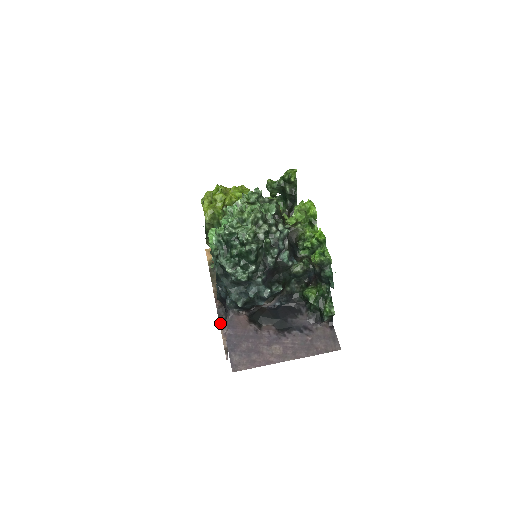
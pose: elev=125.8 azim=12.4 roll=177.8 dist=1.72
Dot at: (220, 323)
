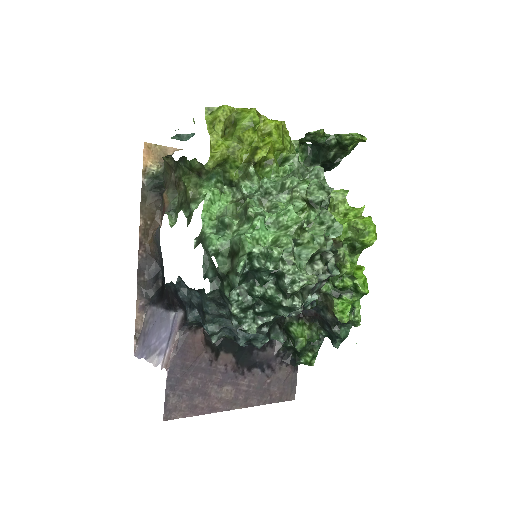
Dot at: (138, 288)
